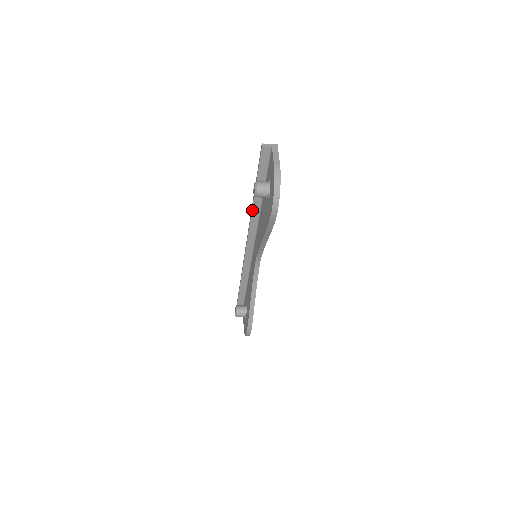
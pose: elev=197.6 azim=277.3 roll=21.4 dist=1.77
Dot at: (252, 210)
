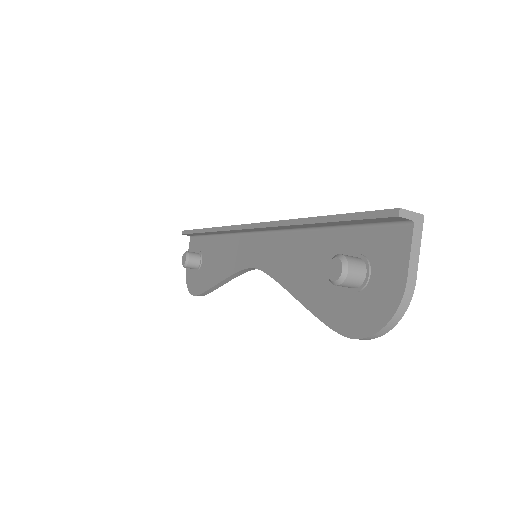
Dot at: (290, 225)
